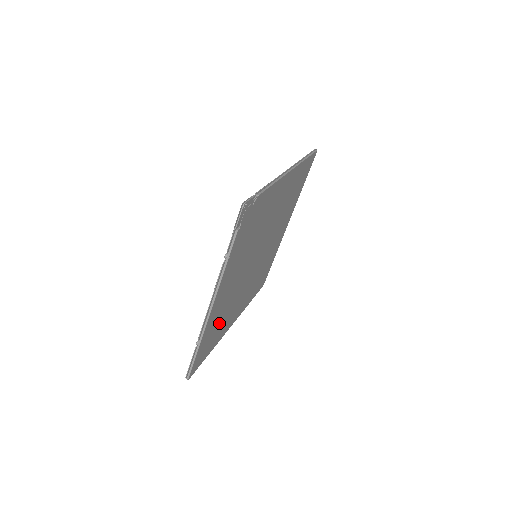
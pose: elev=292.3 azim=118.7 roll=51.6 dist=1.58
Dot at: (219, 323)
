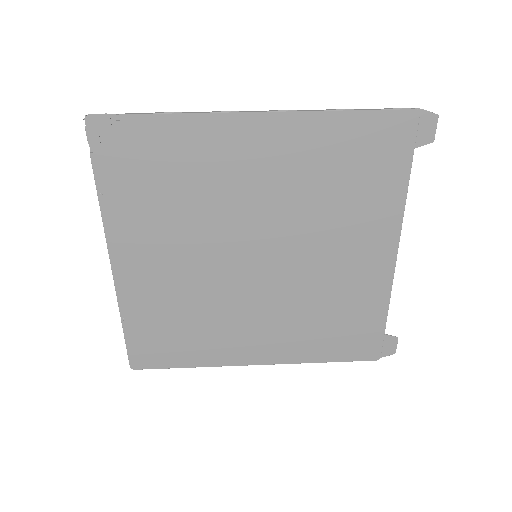
Dot at: (179, 321)
